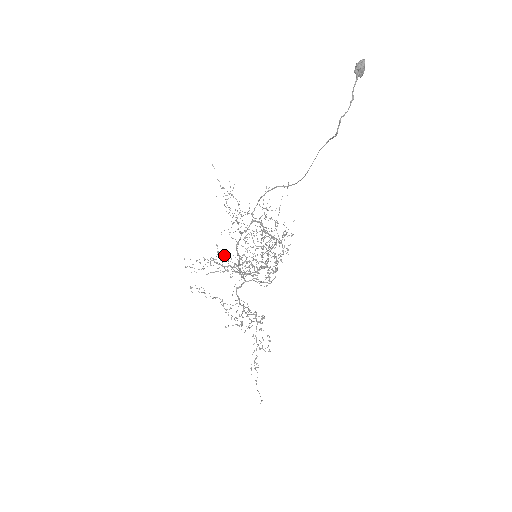
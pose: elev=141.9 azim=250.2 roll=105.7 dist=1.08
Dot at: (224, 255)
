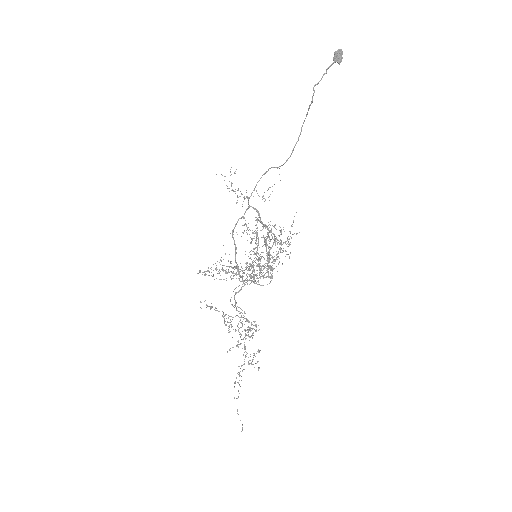
Dot at: (235, 268)
